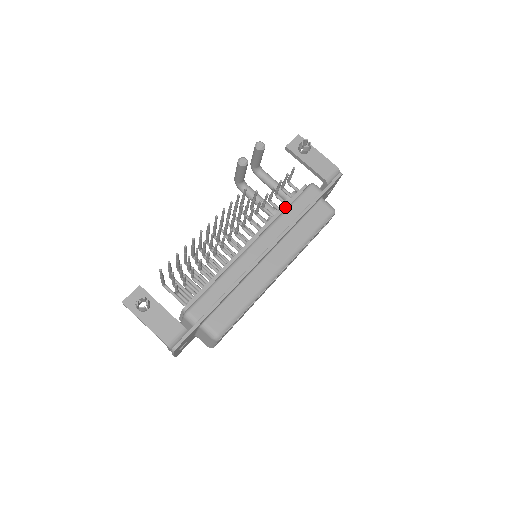
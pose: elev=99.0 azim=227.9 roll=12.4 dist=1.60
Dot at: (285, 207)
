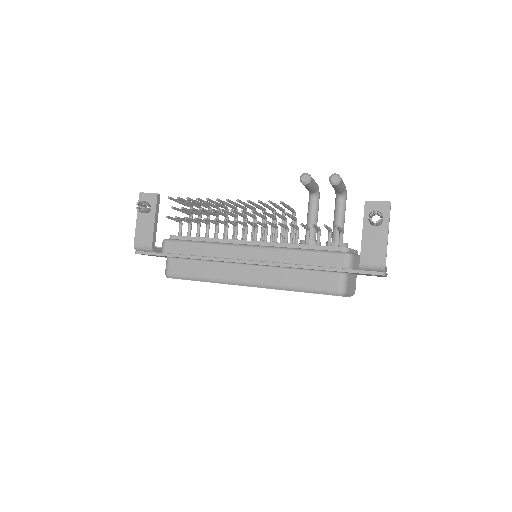
Dot at: (308, 247)
